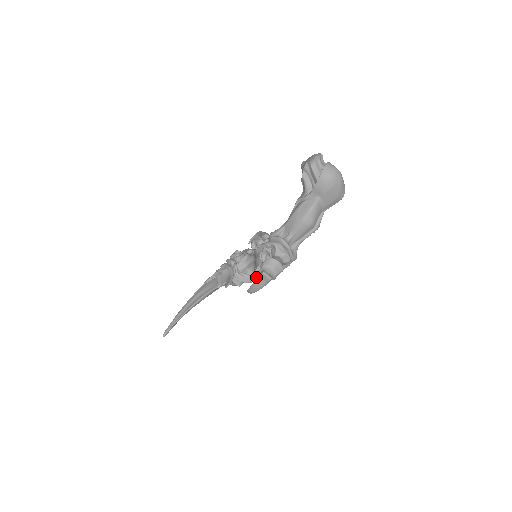
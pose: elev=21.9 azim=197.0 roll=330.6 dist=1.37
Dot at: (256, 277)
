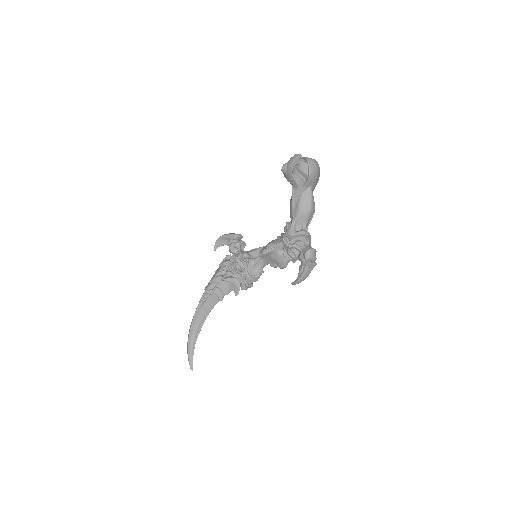
Dot at: occluded
